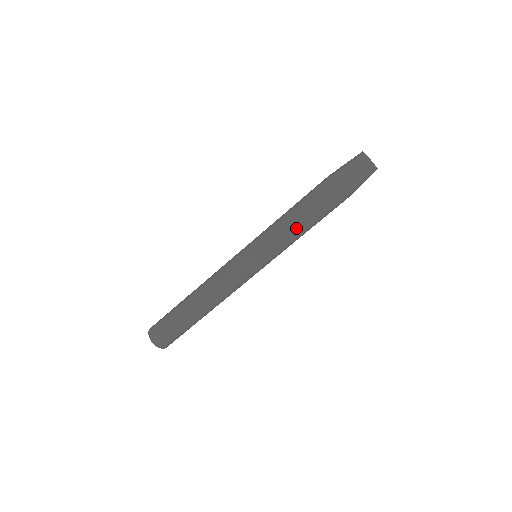
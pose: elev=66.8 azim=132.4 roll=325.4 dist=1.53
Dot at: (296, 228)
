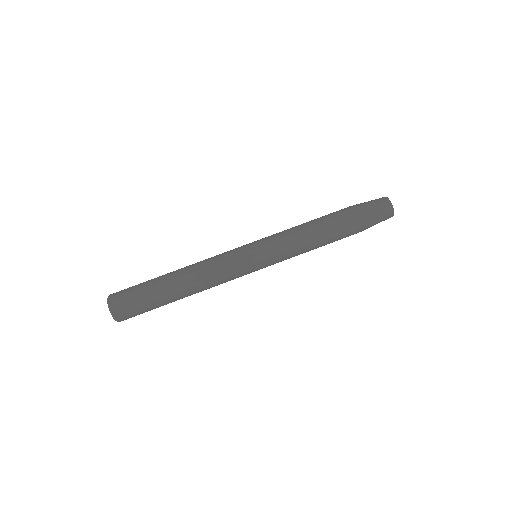
Dot at: (310, 246)
